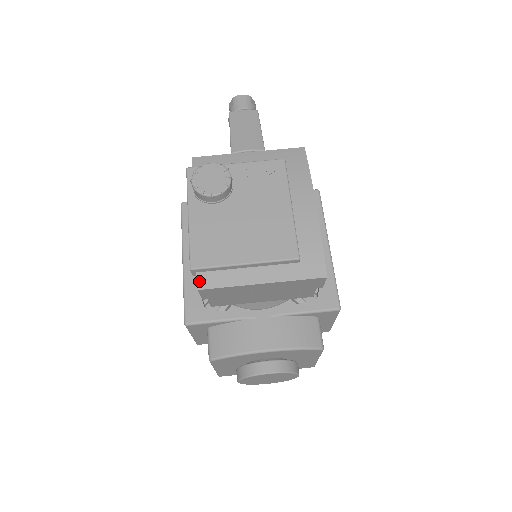
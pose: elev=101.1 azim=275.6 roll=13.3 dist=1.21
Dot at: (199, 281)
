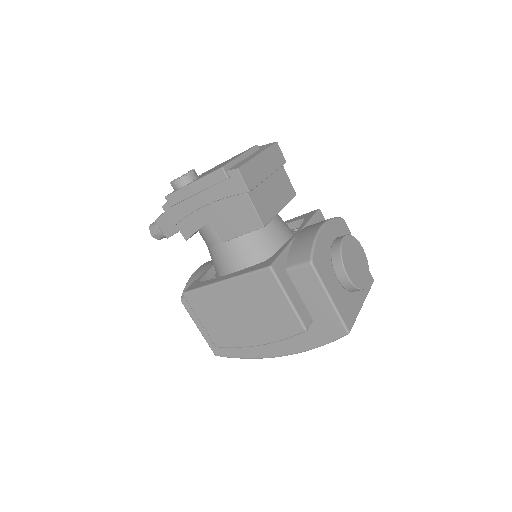
Dot at: (233, 169)
